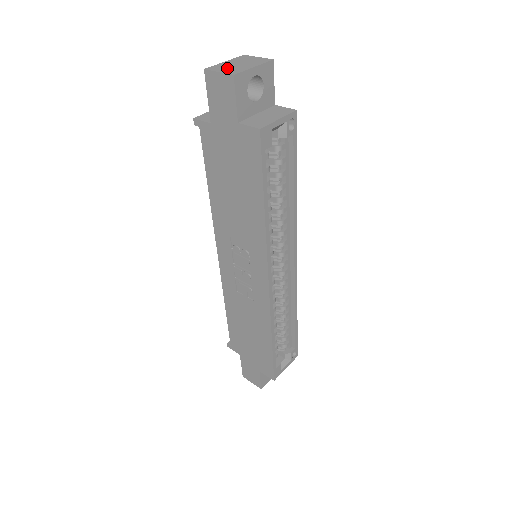
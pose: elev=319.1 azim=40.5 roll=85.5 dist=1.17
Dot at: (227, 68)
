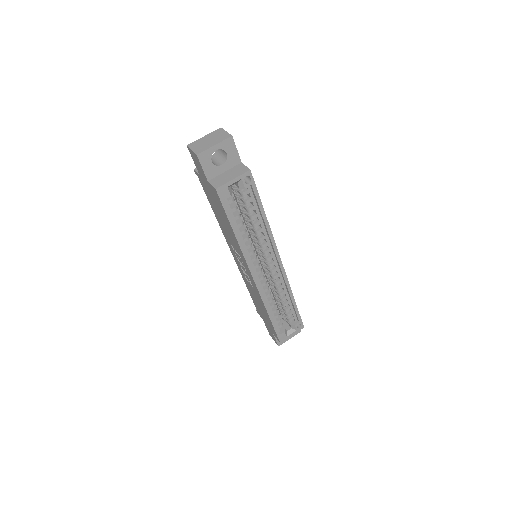
Dot at: (199, 146)
